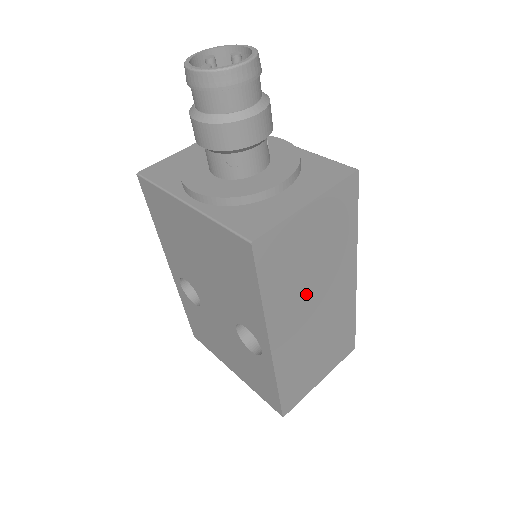
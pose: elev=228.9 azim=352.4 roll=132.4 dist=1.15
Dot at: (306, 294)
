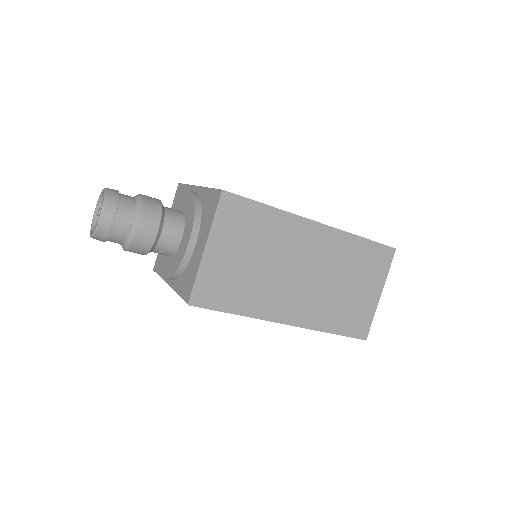
Dot at: (278, 278)
